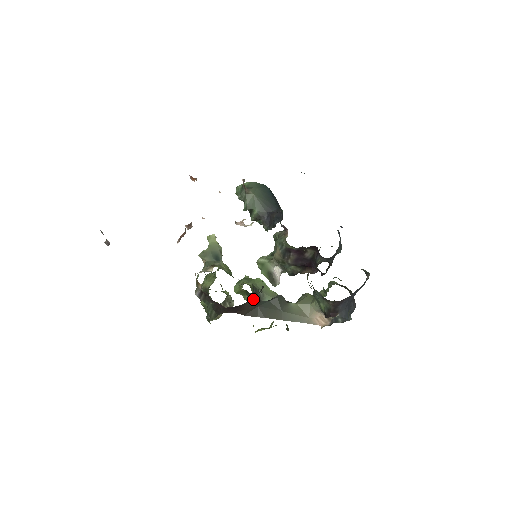
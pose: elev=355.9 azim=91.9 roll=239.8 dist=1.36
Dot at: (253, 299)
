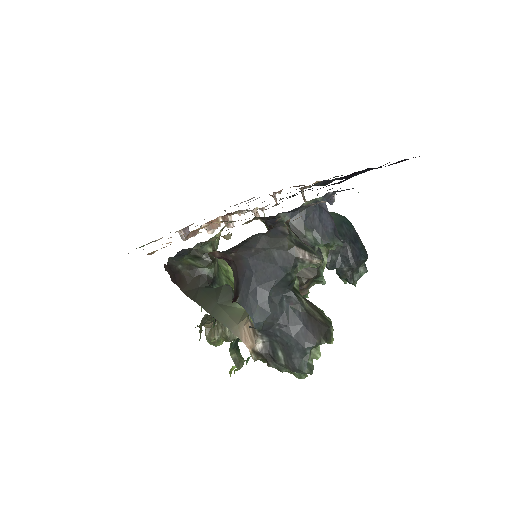
Dot at: (197, 273)
